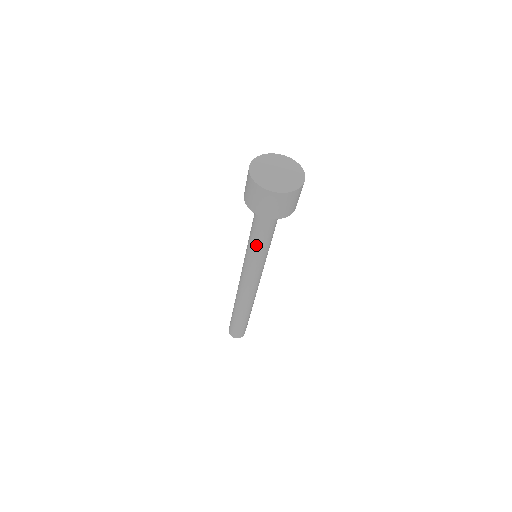
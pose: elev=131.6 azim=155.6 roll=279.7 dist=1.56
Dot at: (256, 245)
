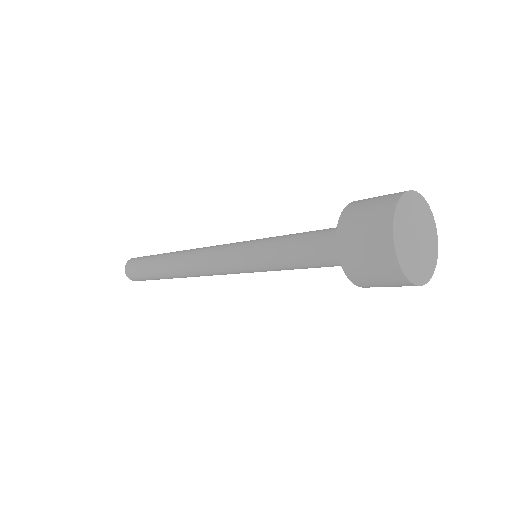
Dot at: (279, 261)
